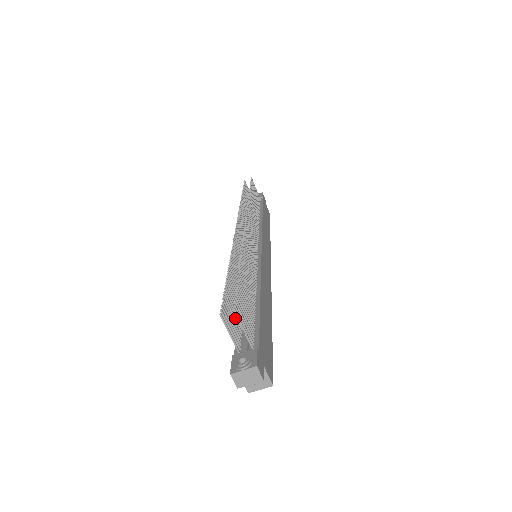
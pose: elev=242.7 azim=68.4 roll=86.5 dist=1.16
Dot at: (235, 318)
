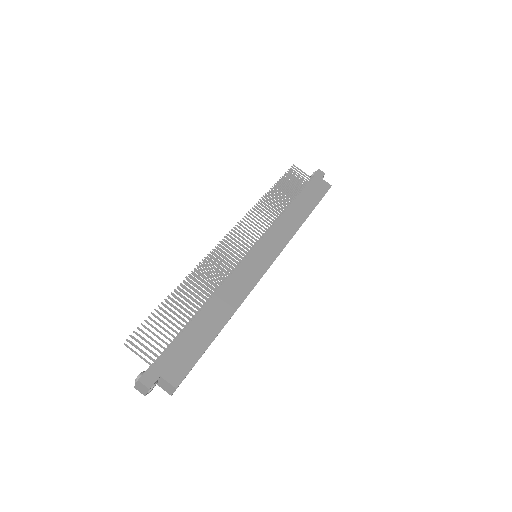
Dot at: occluded
